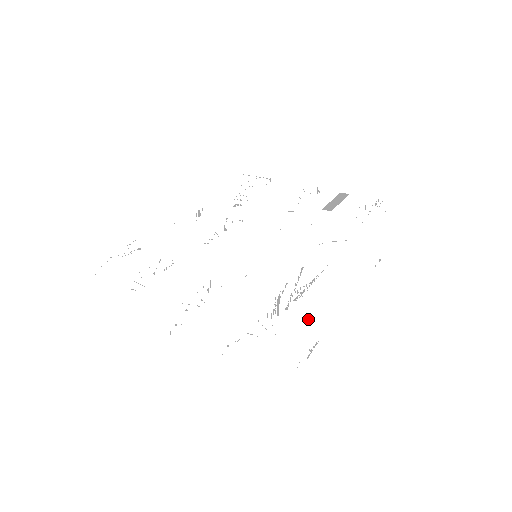
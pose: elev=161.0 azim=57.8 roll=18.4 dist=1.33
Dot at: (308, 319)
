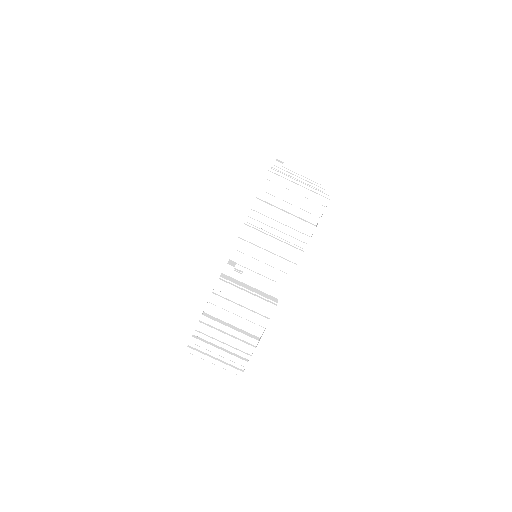
Dot at: (232, 322)
